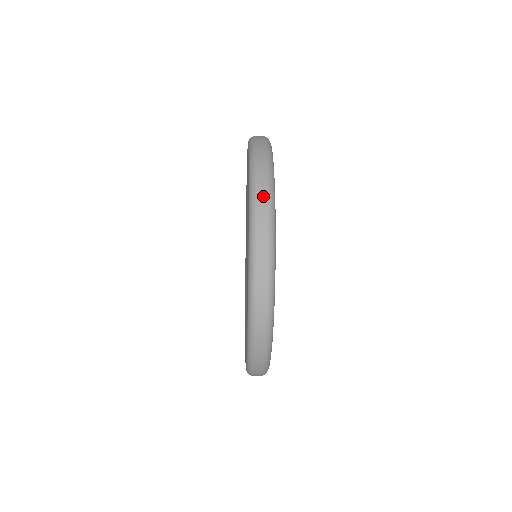
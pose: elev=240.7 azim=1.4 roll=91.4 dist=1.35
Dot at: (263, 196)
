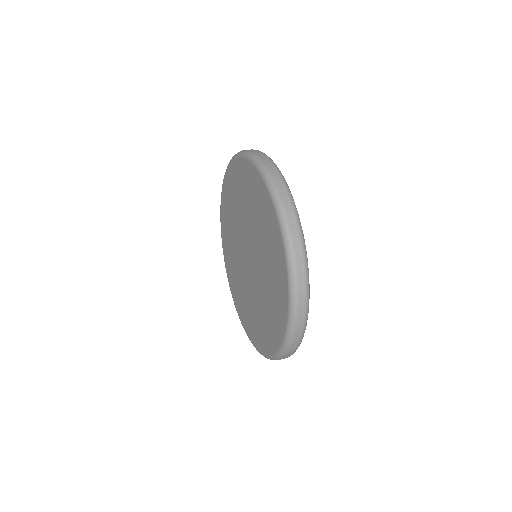
Dot at: (289, 207)
